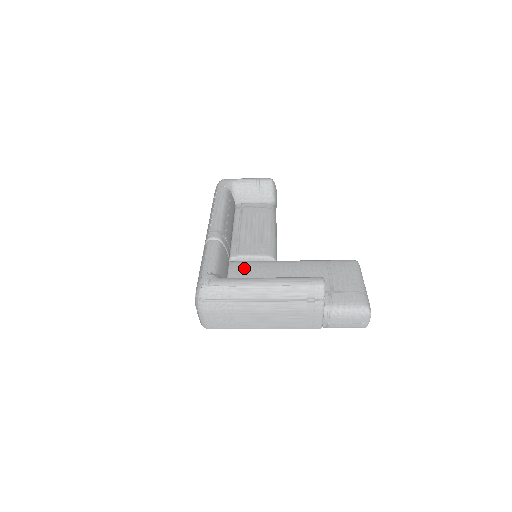
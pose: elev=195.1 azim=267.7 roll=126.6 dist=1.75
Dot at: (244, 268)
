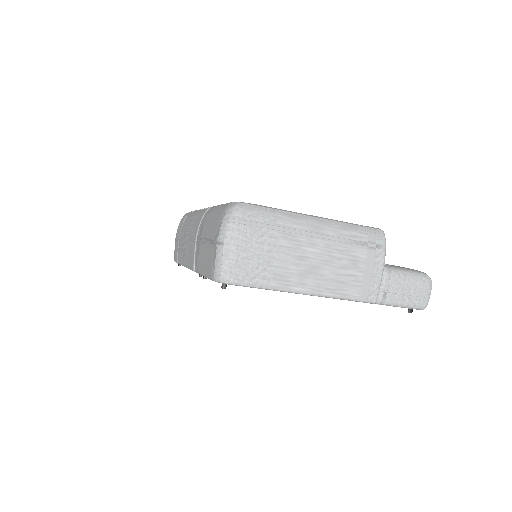
Dot at: occluded
